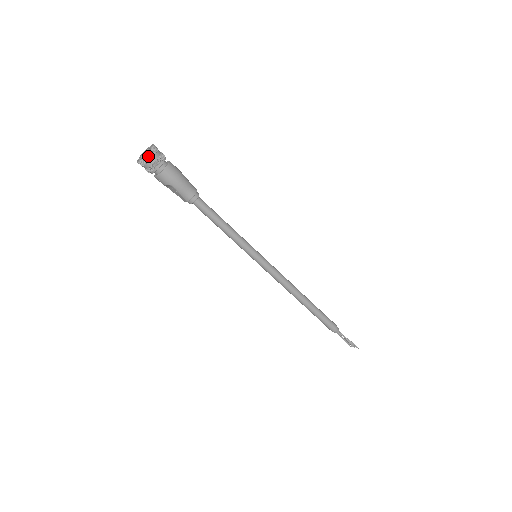
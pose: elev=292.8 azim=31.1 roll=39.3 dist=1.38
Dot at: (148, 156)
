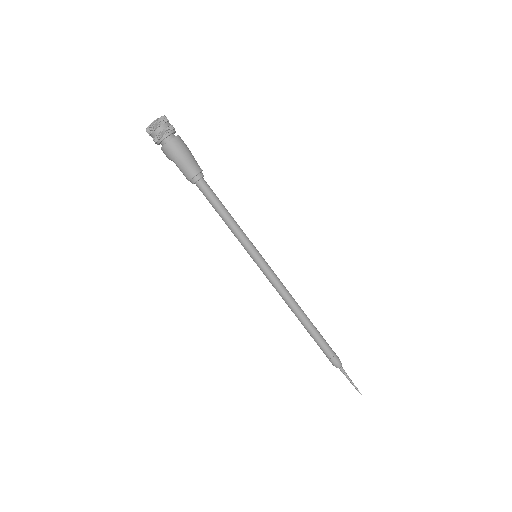
Dot at: (153, 126)
